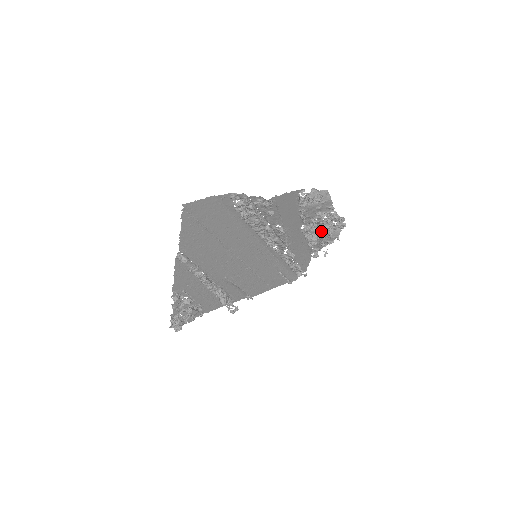
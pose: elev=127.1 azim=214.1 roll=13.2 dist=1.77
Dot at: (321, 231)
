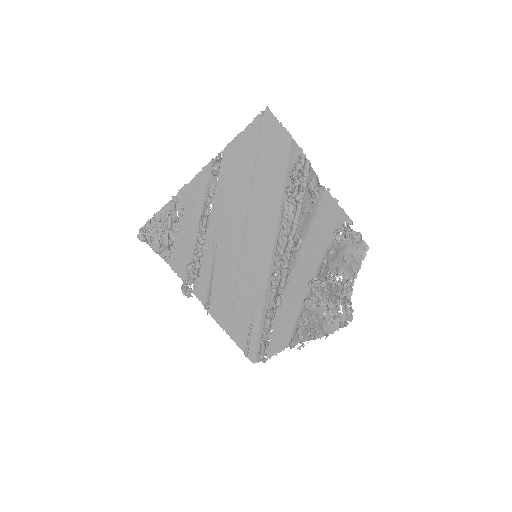
Dot at: (323, 309)
